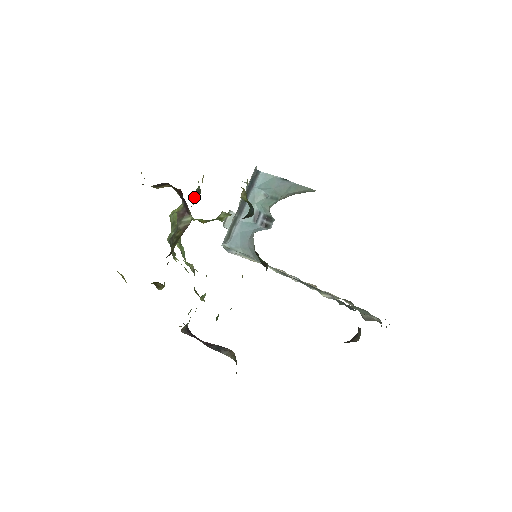
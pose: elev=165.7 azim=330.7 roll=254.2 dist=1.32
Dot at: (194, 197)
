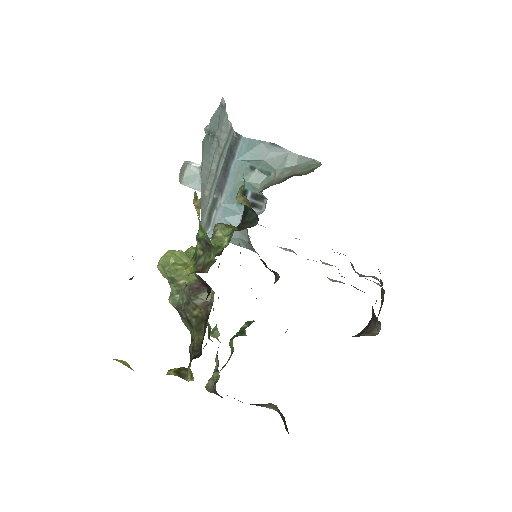
Dot at: occluded
